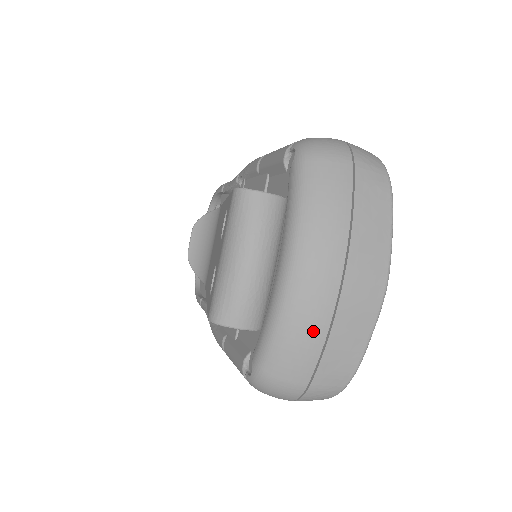
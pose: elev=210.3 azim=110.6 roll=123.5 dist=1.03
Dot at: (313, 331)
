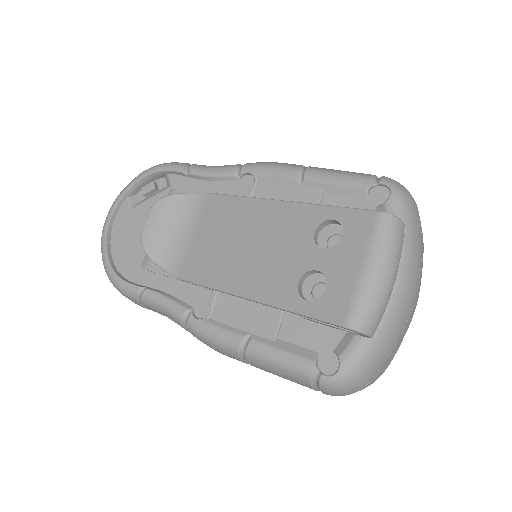
Dot at: (395, 339)
